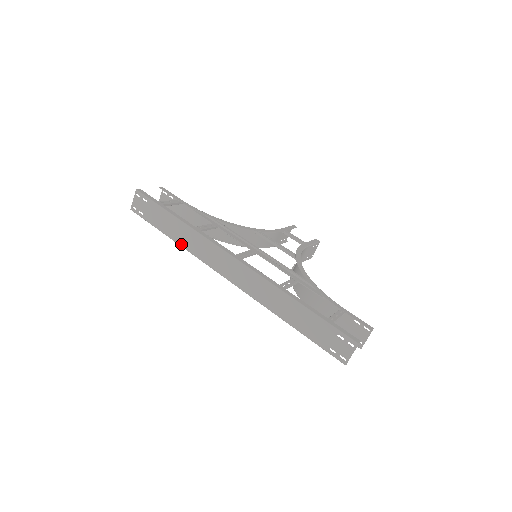
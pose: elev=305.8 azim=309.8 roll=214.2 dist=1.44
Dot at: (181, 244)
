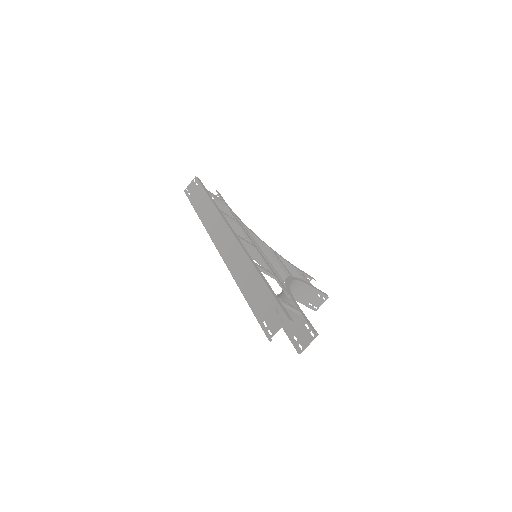
Dot at: (202, 219)
